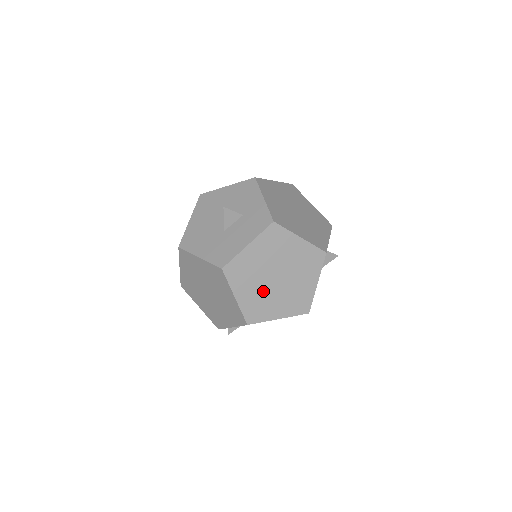
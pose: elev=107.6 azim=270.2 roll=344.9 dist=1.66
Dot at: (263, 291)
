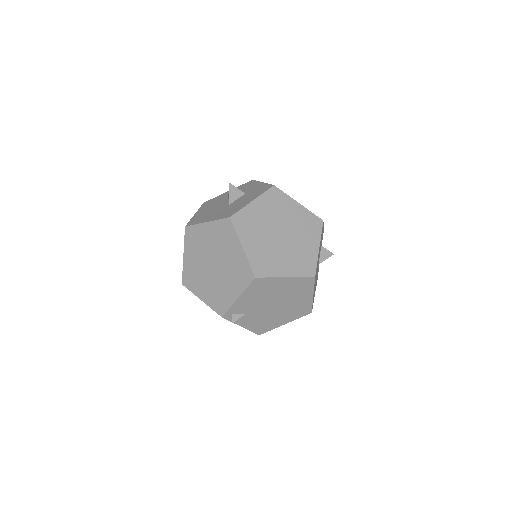
Dot at: (269, 246)
